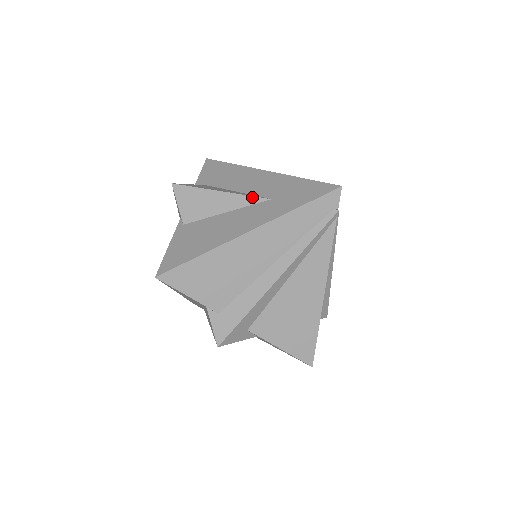
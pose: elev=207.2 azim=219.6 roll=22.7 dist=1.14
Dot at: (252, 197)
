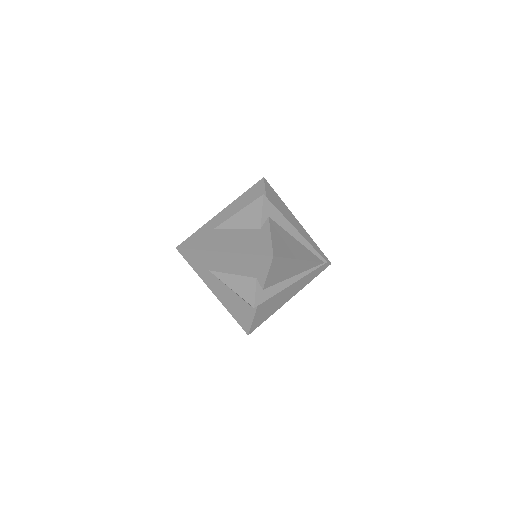
Dot at: occluded
